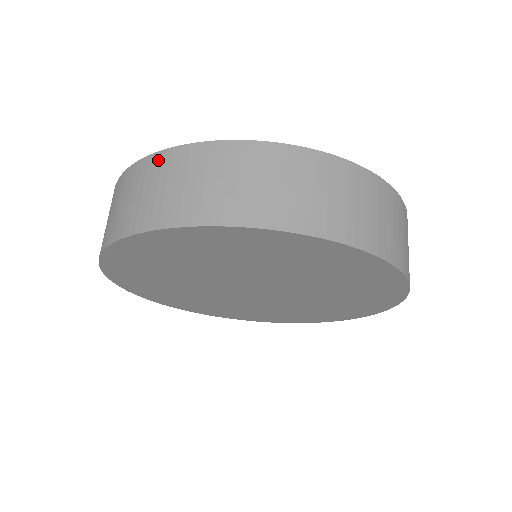
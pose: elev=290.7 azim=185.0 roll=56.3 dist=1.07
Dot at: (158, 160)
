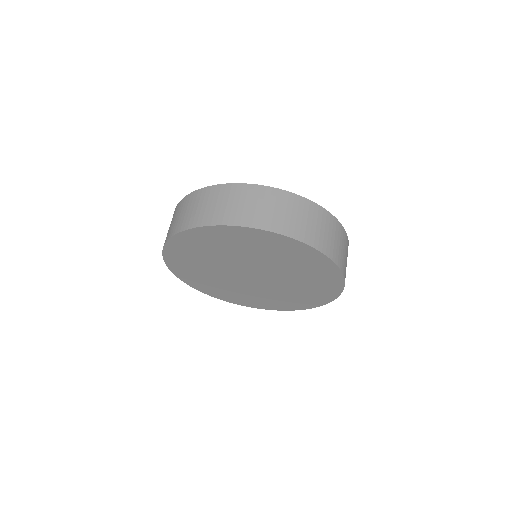
Dot at: (301, 201)
